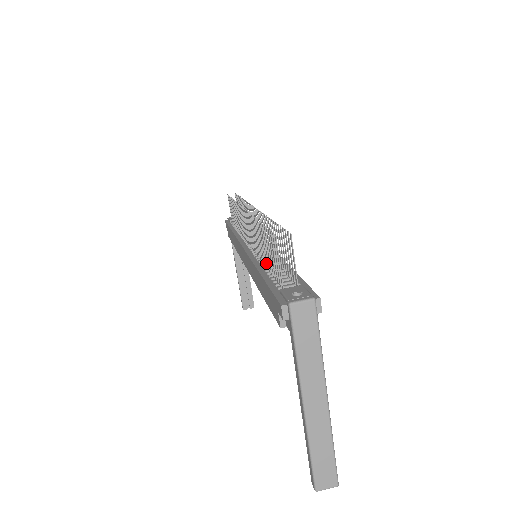
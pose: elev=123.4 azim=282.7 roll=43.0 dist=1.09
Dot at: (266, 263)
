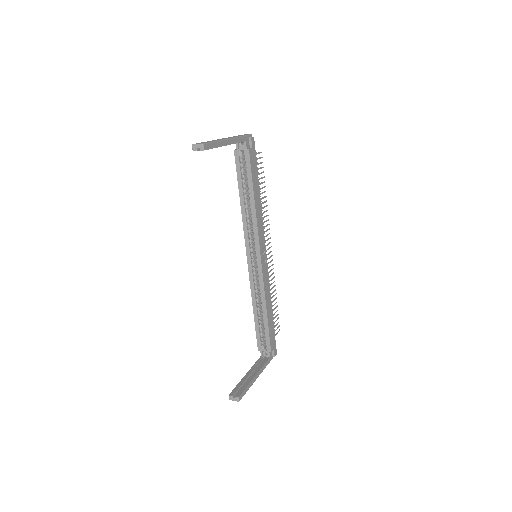
Dot at: occluded
